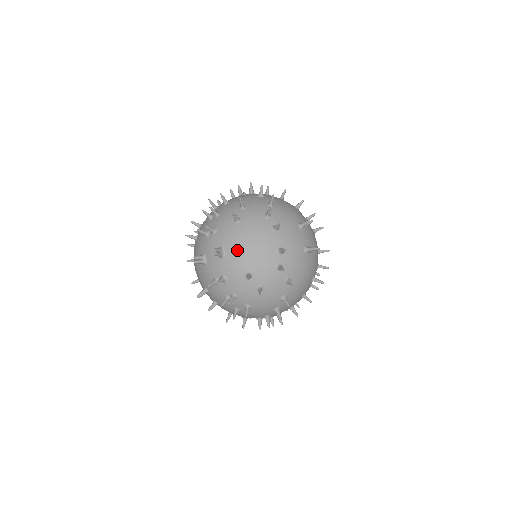
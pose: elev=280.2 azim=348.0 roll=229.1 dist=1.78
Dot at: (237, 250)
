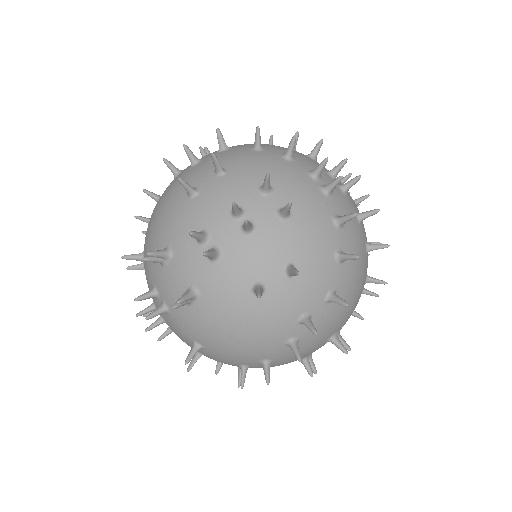
Dot at: (212, 322)
